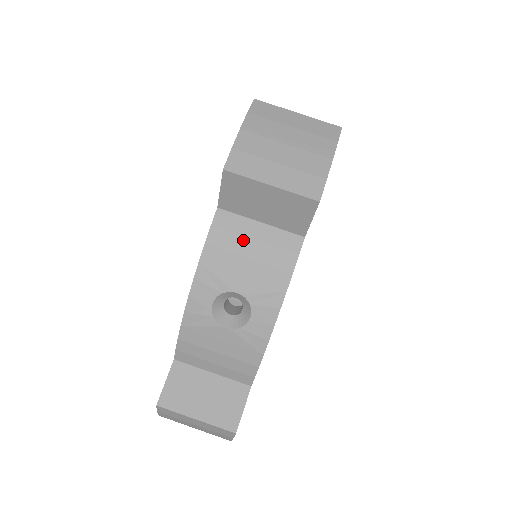
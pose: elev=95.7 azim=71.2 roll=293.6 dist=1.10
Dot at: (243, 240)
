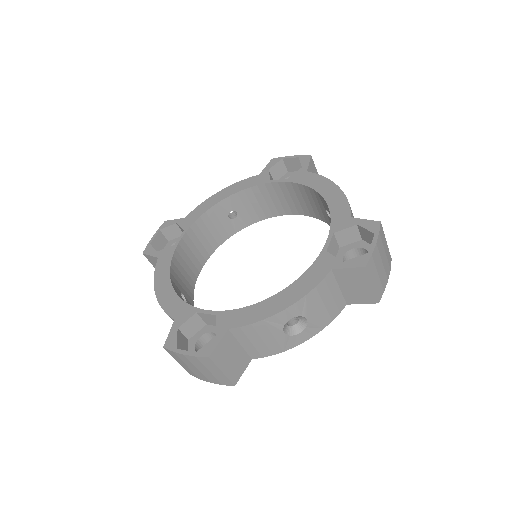
Dot at: occluded
